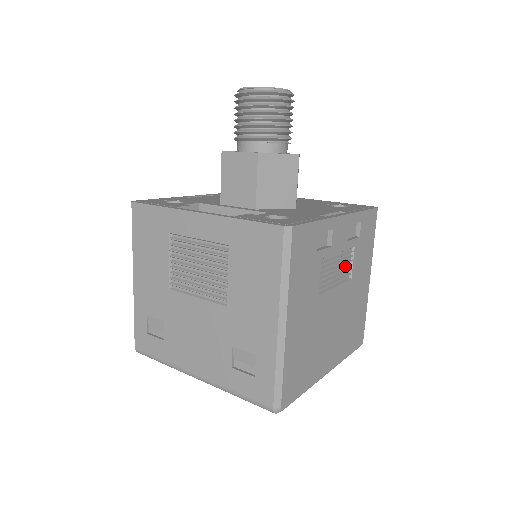
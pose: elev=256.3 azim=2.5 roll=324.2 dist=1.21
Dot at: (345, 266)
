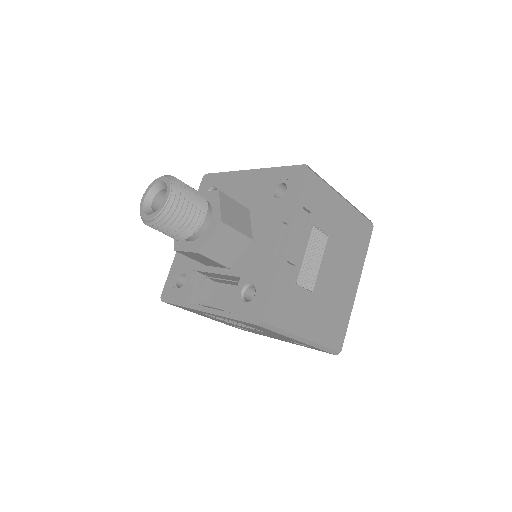
Dot at: (317, 241)
